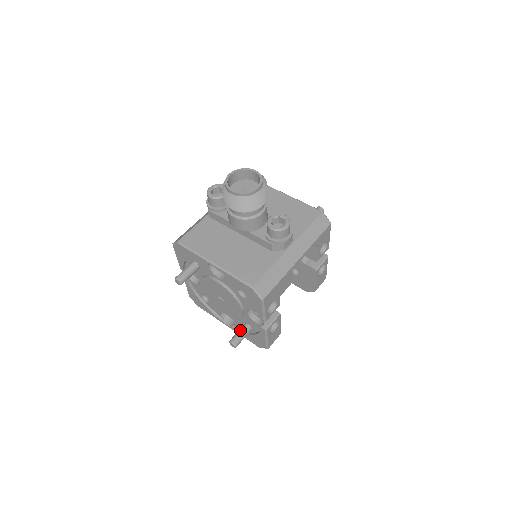
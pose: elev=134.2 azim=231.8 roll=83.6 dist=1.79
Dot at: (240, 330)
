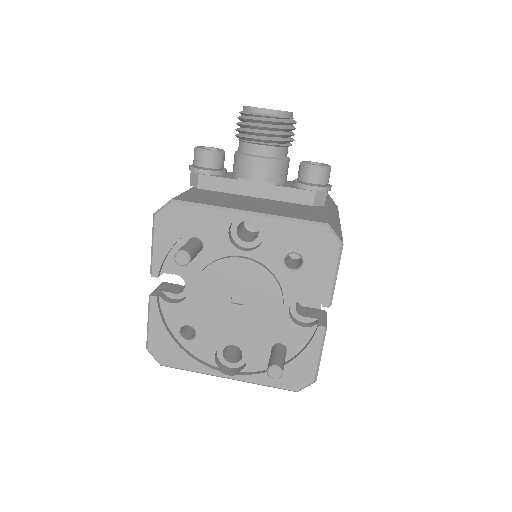
Dot at: (275, 351)
